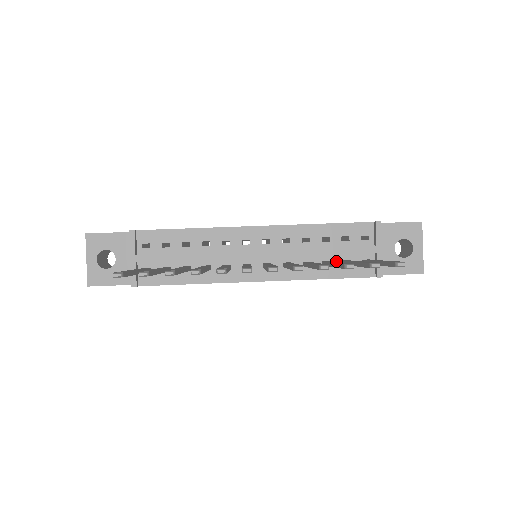
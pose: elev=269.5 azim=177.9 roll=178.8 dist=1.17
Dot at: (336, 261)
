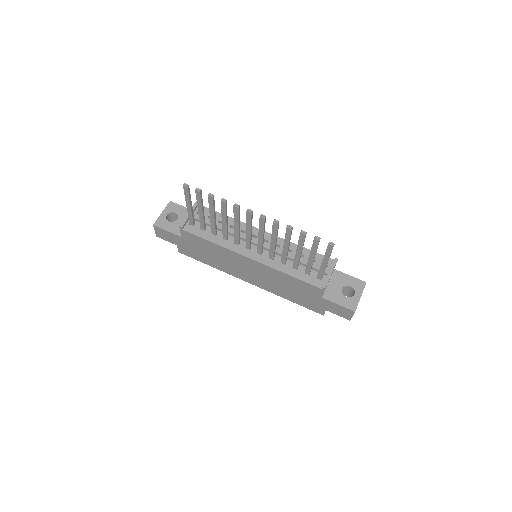
Dot at: (302, 269)
